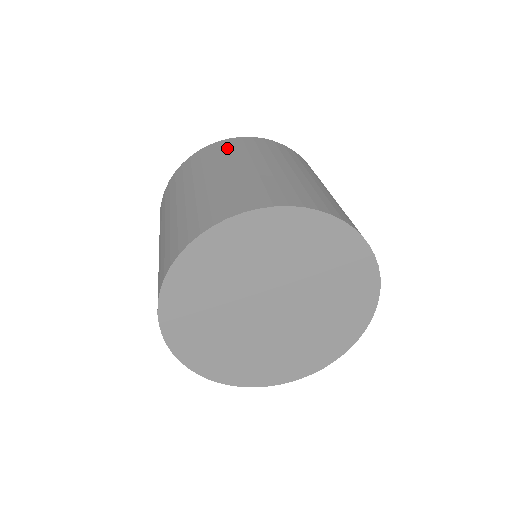
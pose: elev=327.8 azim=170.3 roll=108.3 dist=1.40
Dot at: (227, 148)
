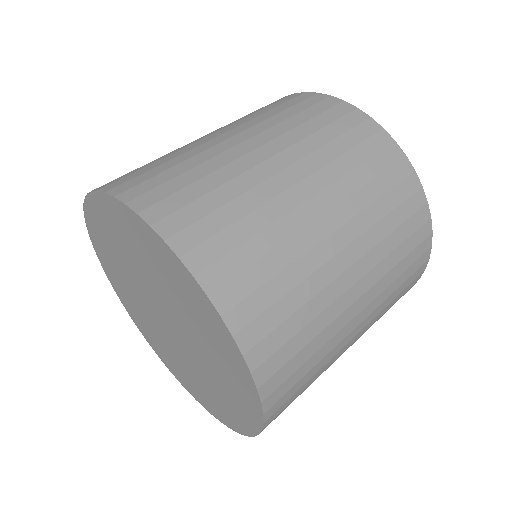
Dot at: occluded
